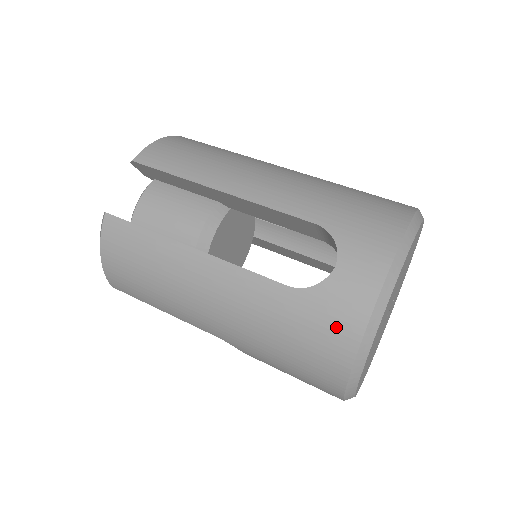
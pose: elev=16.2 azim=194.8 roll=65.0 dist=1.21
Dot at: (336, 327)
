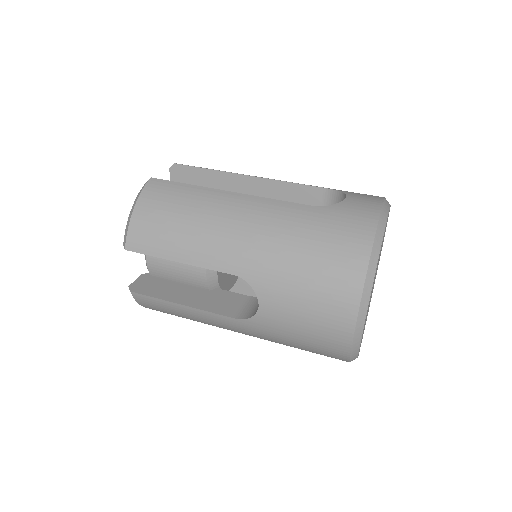
Dot at: (355, 225)
